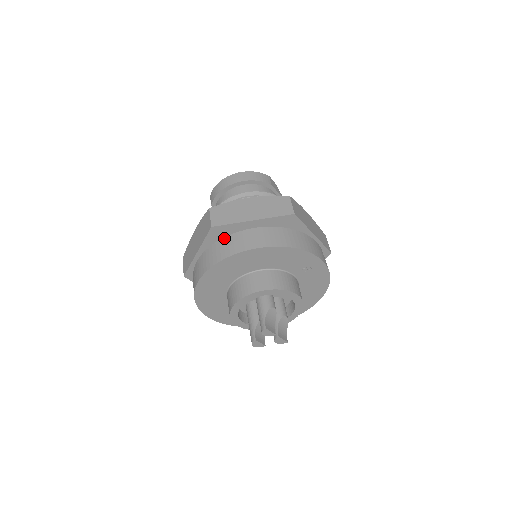
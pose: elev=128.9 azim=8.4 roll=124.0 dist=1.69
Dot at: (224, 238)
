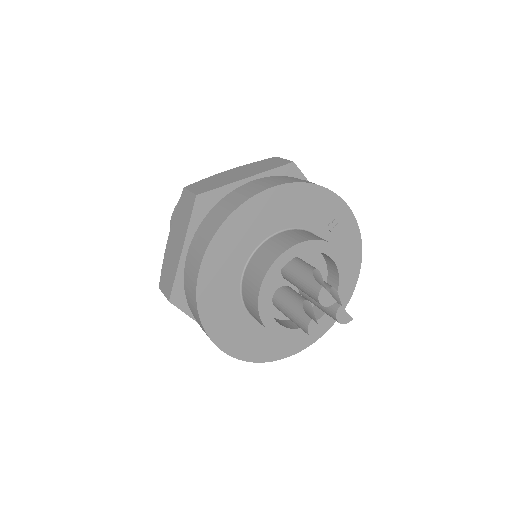
Dot at: (218, 203)
